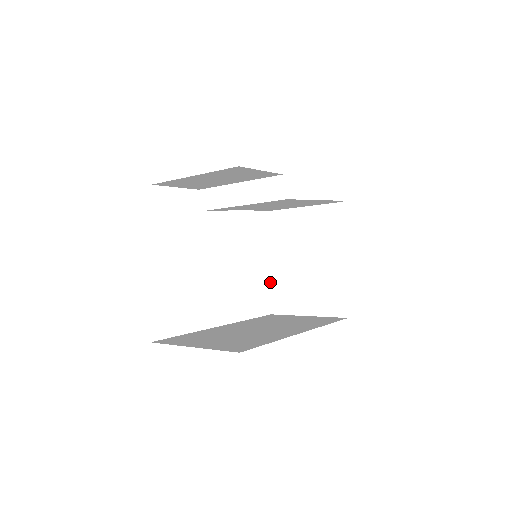
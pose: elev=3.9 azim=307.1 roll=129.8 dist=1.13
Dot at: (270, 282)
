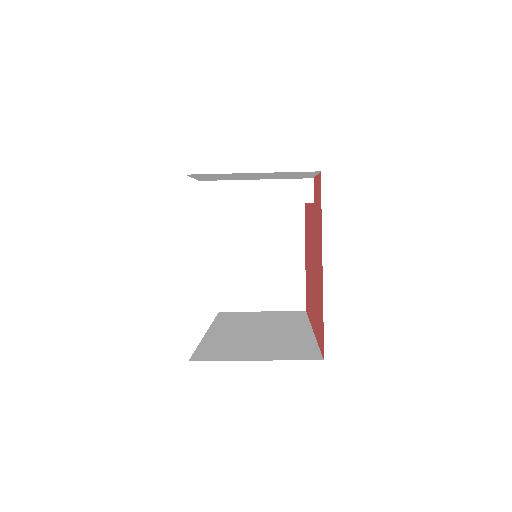
Dot at: (218, 279)
